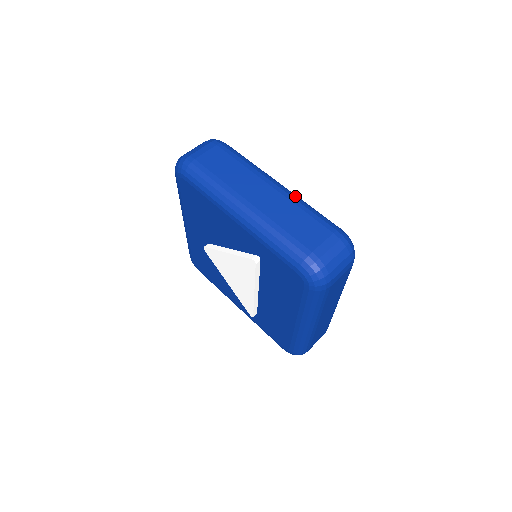
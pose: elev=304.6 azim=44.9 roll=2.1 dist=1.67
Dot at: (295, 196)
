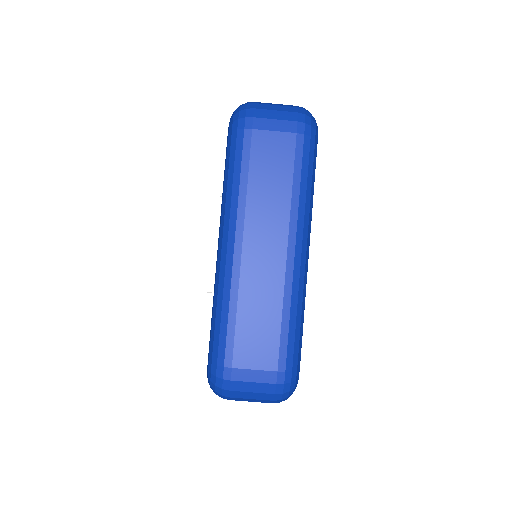
Dot at: (298, 287)
